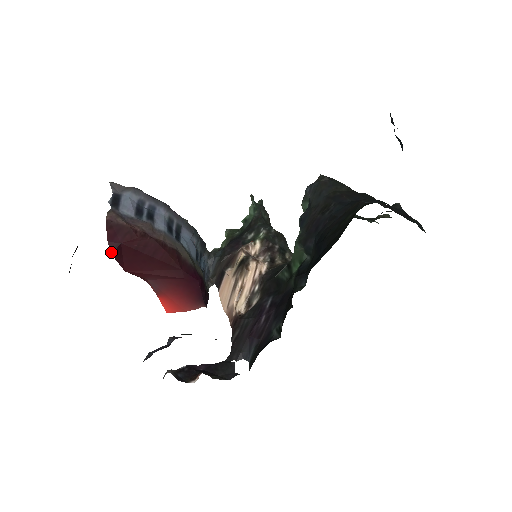
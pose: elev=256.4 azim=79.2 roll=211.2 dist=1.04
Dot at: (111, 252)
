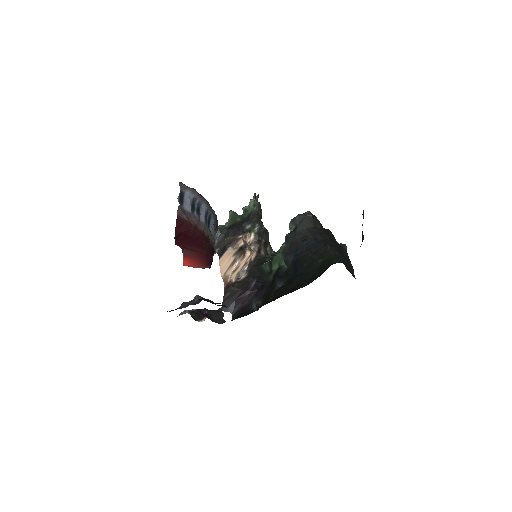
Dot at: (175, 236)
